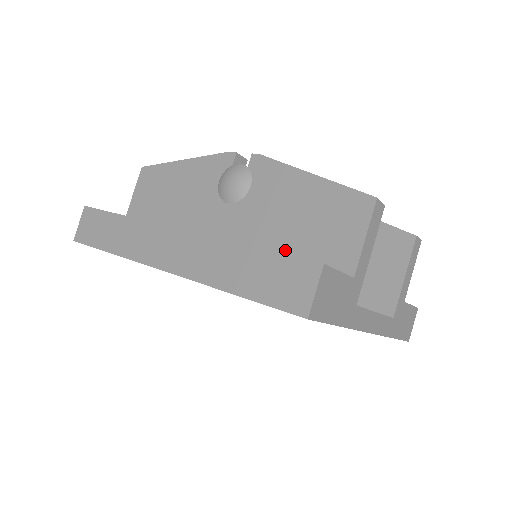
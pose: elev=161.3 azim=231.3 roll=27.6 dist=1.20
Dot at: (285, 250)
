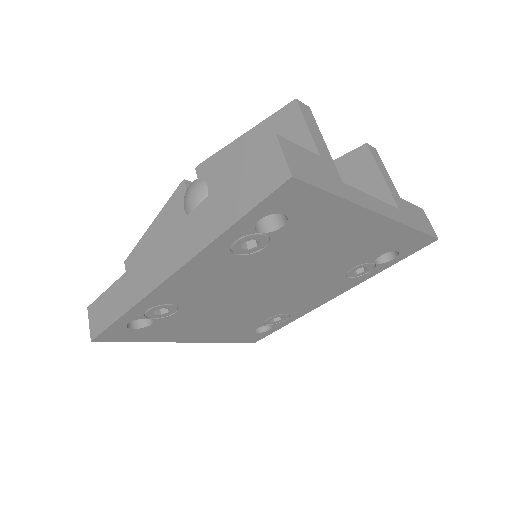
Dot at: occluded
